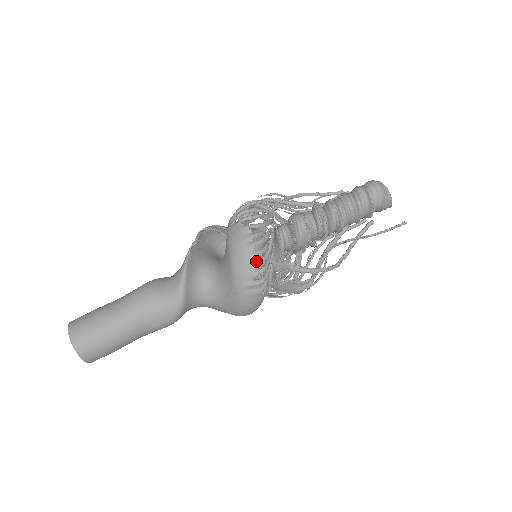
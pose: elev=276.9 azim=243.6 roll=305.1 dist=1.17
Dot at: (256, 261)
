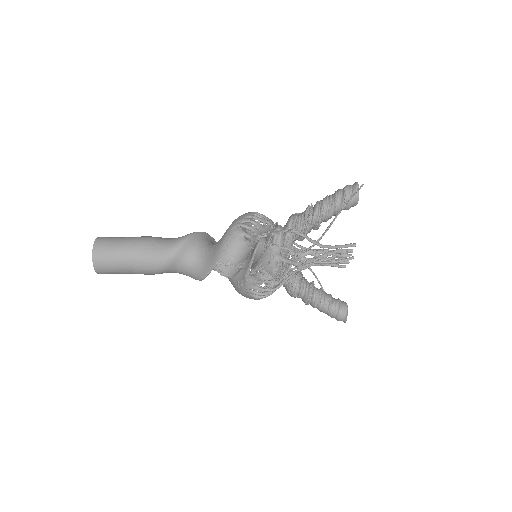
Dot at: (252, 215)
